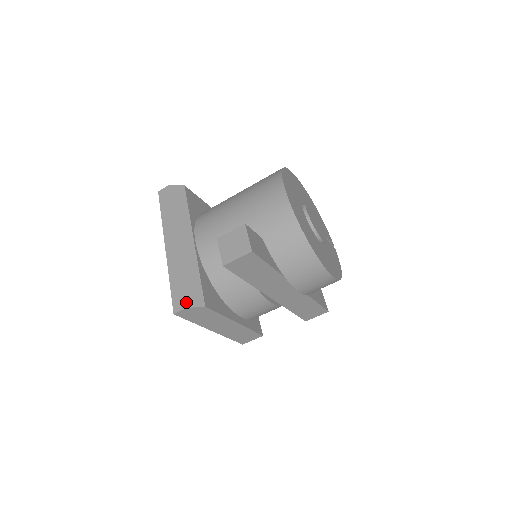
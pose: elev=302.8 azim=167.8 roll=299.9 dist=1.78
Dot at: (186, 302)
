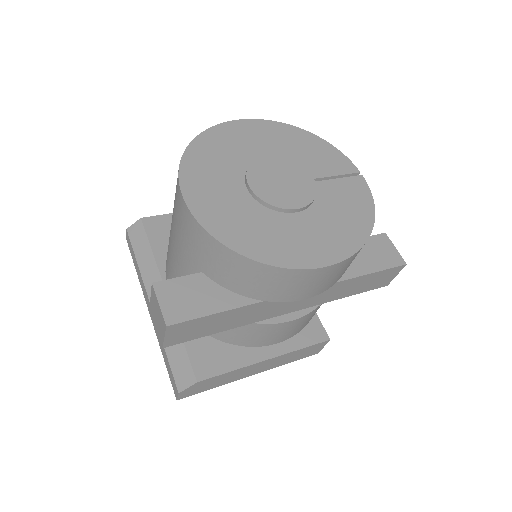
Dot at: (176, 386)
